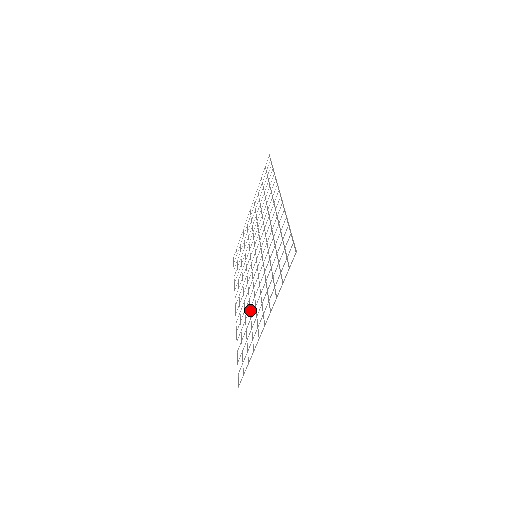
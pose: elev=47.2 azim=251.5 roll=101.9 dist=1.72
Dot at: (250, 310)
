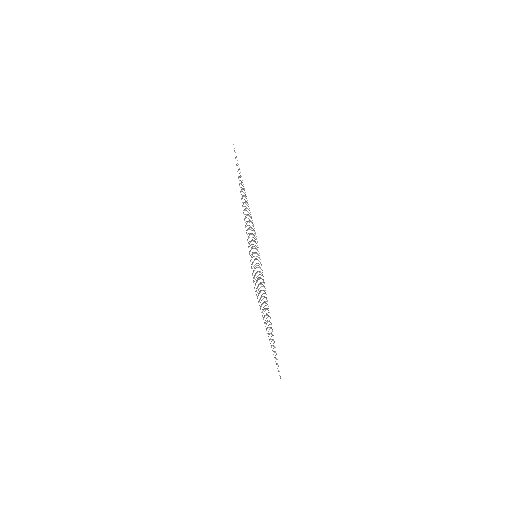
Dot at: occluded
